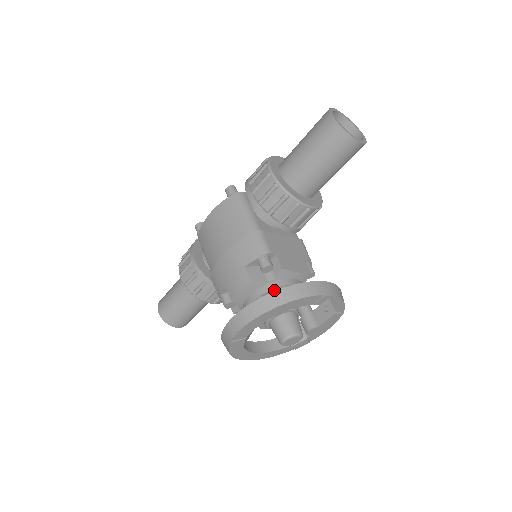
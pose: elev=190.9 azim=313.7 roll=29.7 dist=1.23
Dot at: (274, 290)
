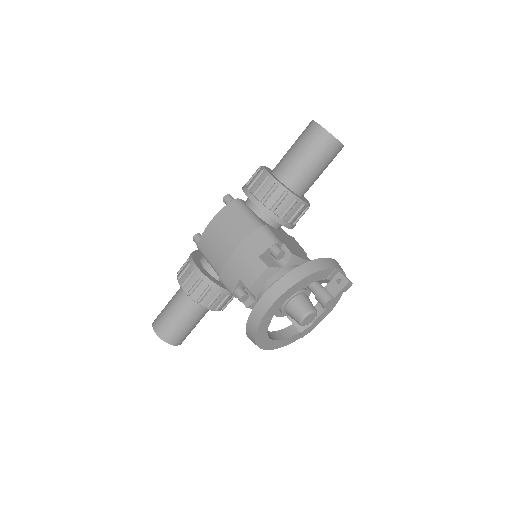
Dot at: occluded
